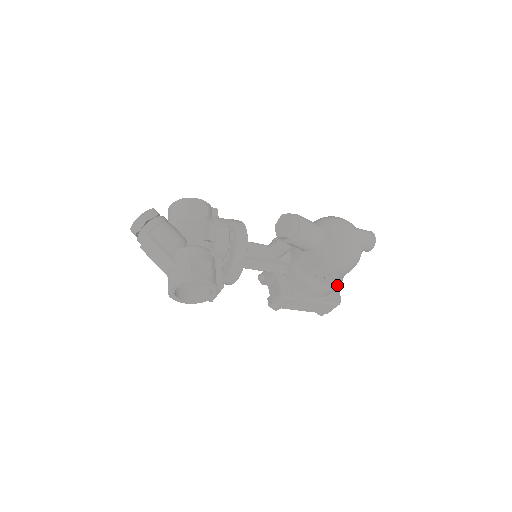
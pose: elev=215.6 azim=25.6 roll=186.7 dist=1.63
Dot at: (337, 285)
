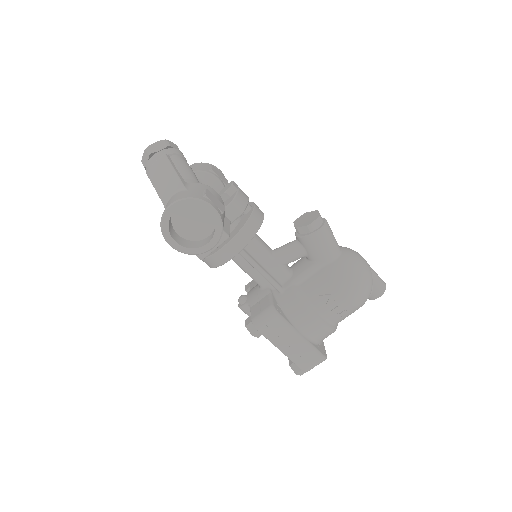
Dot at: (332, 328)
